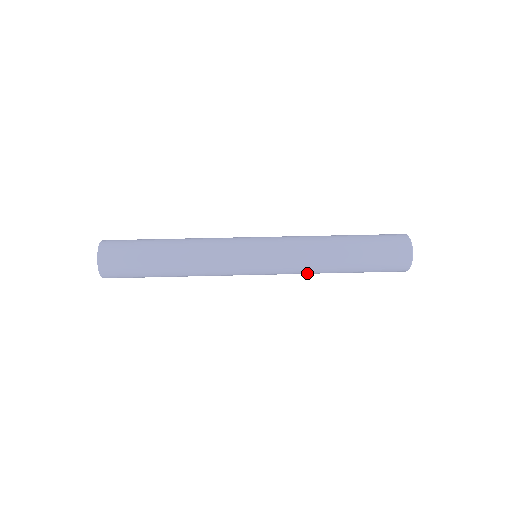
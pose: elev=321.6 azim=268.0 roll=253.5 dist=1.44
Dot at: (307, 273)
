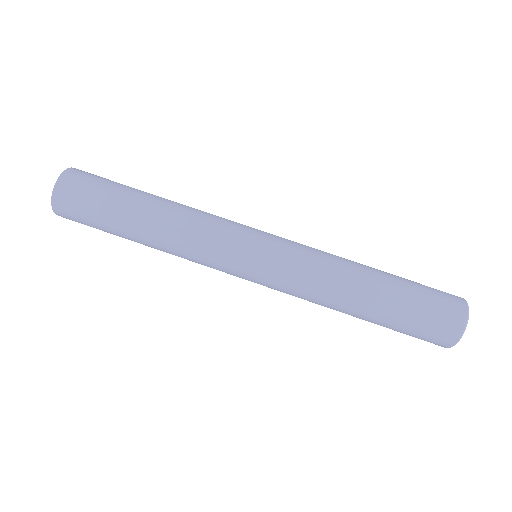
Dot at: occluded
